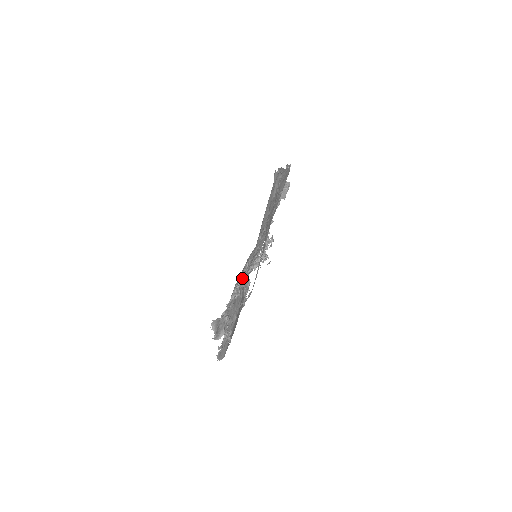
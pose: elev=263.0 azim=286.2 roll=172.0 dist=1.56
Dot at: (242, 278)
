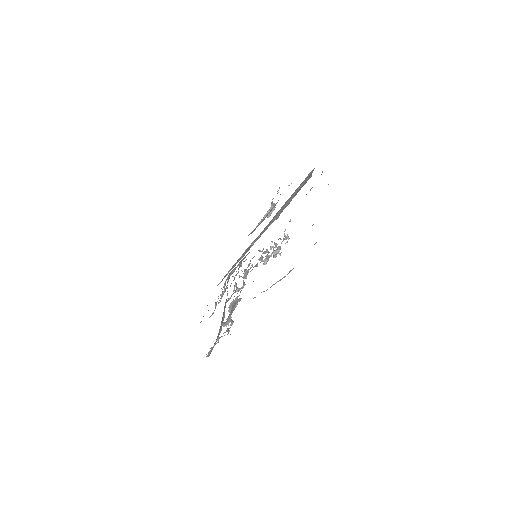
Dot at: (248, 271)
